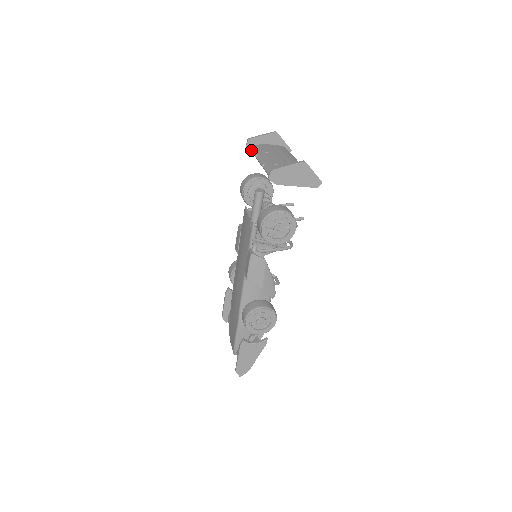
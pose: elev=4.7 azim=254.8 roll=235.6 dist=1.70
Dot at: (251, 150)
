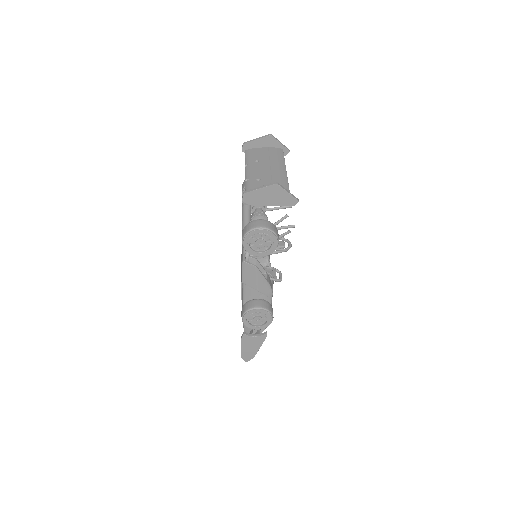
Dot at: occluded
